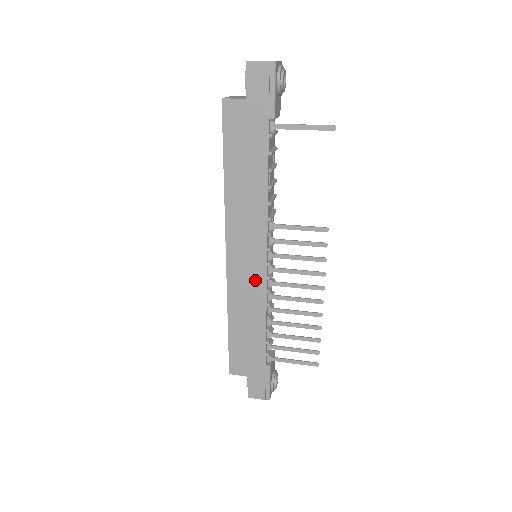
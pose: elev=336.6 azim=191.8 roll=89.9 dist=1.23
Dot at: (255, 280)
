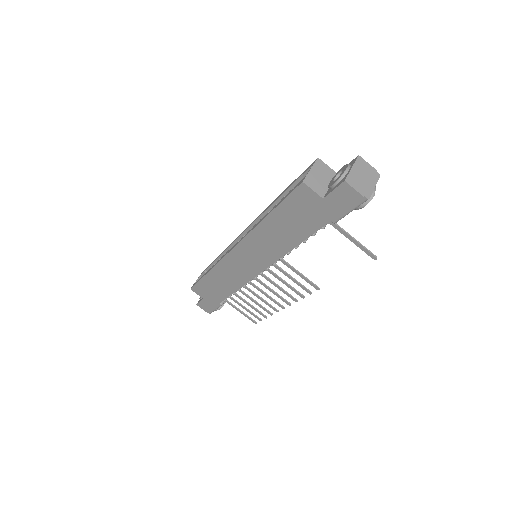
Dot at: (244, 273)
